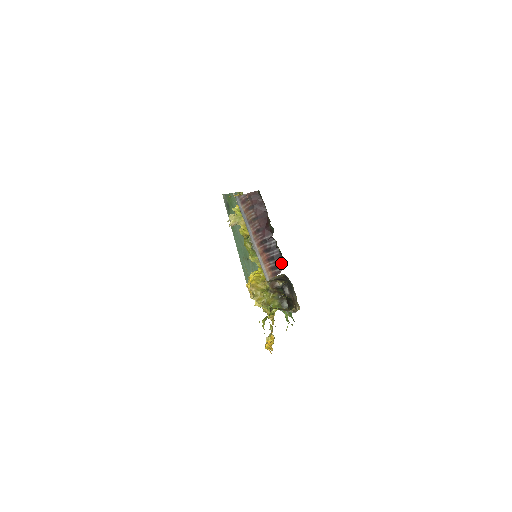
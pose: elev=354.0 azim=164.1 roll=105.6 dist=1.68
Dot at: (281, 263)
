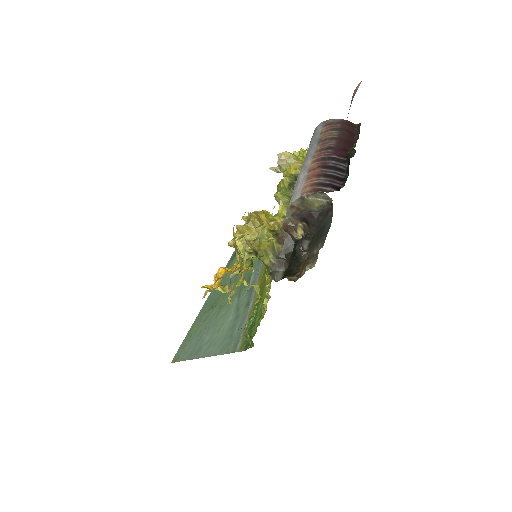
Dot at: (338, 186)
